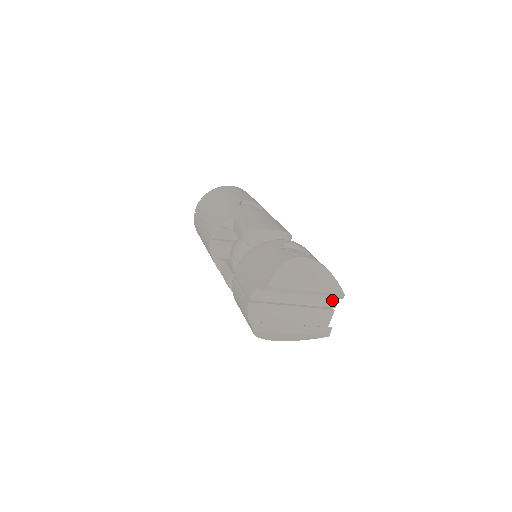
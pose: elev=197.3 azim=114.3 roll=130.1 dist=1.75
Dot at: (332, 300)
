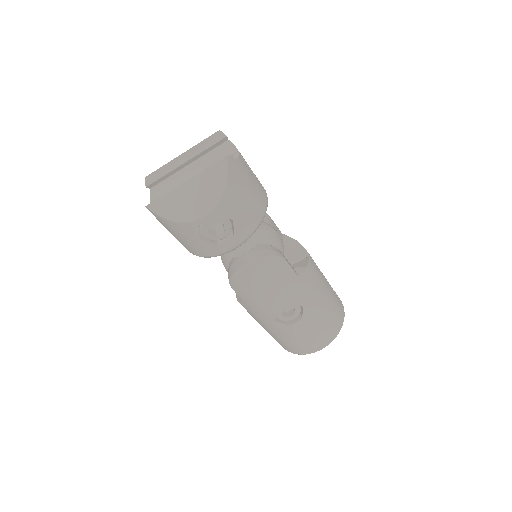
Dot at: (228, 150)
